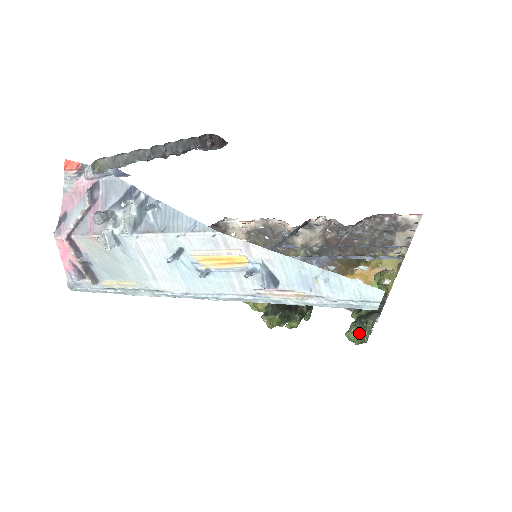
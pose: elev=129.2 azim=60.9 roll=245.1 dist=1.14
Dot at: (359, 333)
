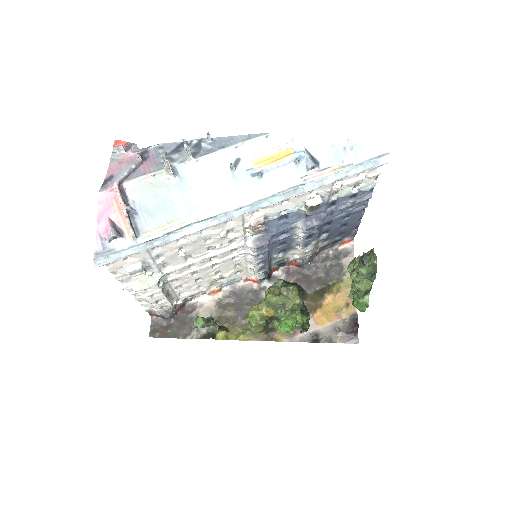
Dot at: occluded
